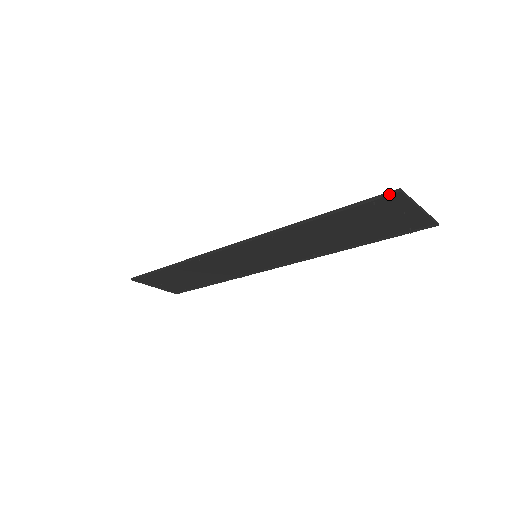
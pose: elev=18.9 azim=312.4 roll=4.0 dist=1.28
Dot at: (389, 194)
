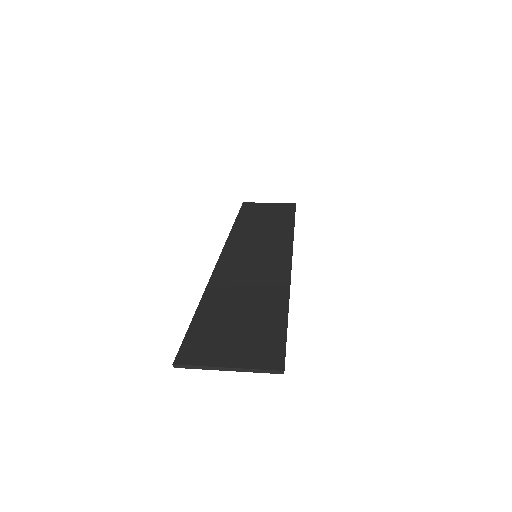
Dot at: (176, 358)
